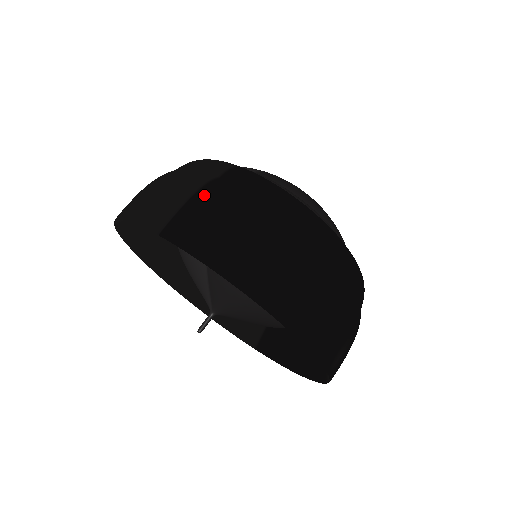
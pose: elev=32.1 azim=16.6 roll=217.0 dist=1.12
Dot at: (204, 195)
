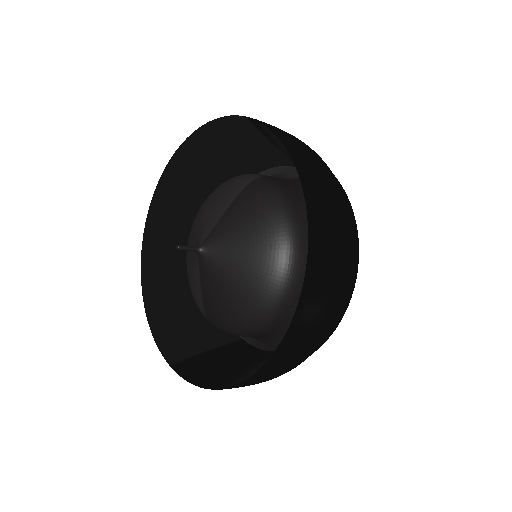
Dot at: occluded
